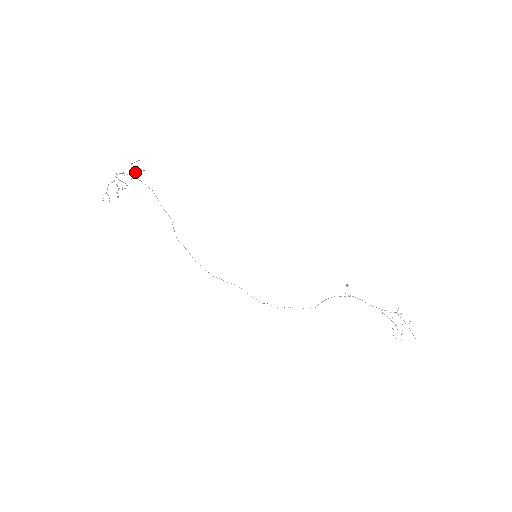
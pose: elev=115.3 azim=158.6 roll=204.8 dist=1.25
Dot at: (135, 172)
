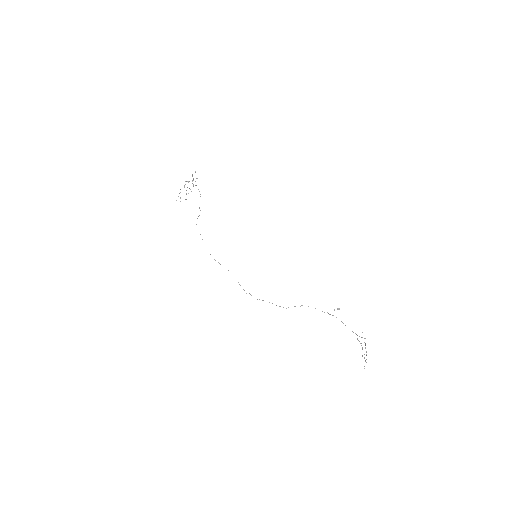
Dot at: (195, 181)
